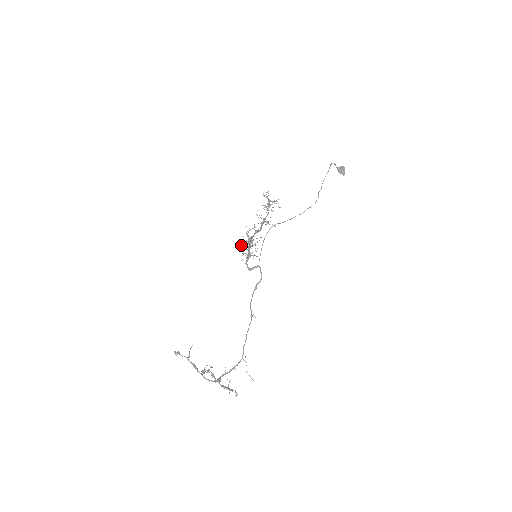
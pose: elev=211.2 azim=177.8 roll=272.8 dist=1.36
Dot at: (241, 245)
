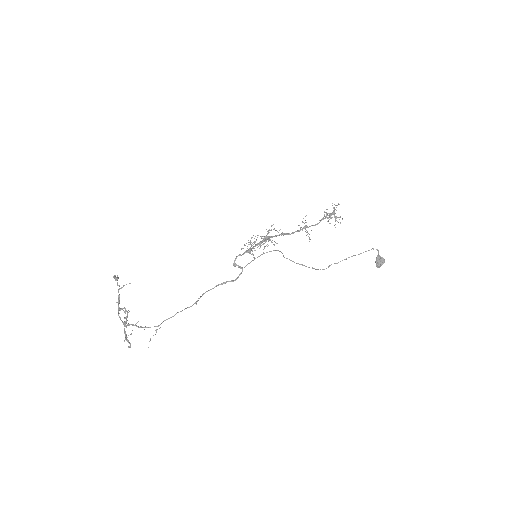
Dot at: (251, 237)
